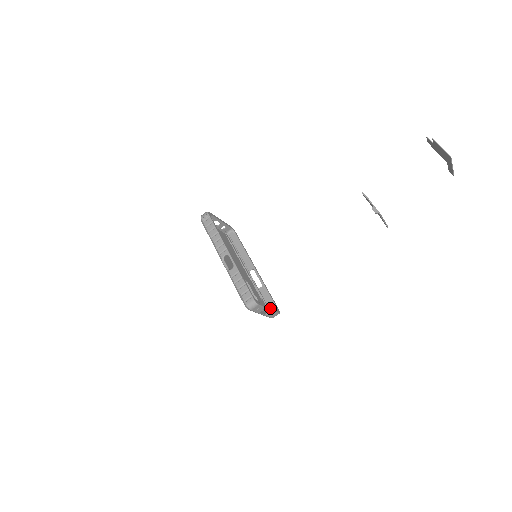
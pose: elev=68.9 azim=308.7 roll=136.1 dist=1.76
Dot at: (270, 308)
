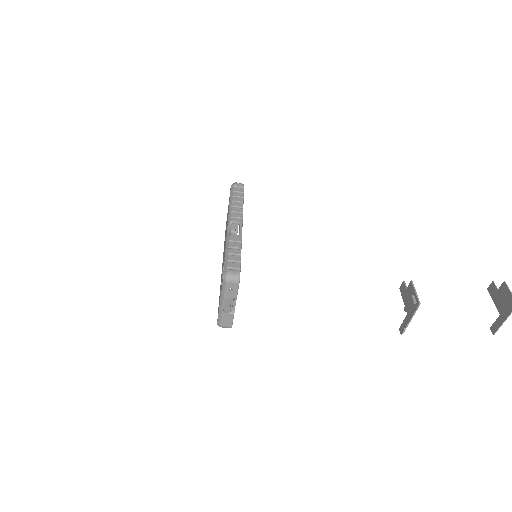
Dot at: occluded
